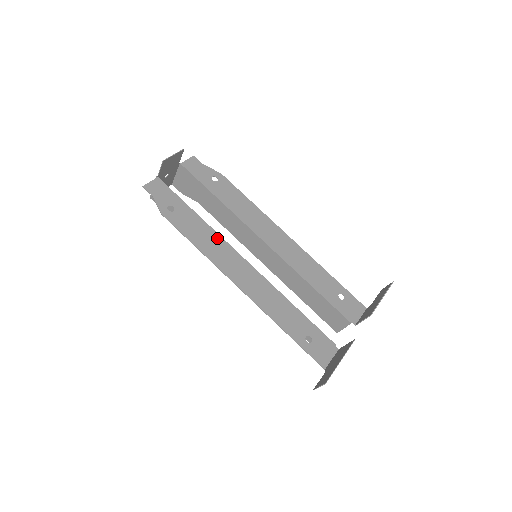
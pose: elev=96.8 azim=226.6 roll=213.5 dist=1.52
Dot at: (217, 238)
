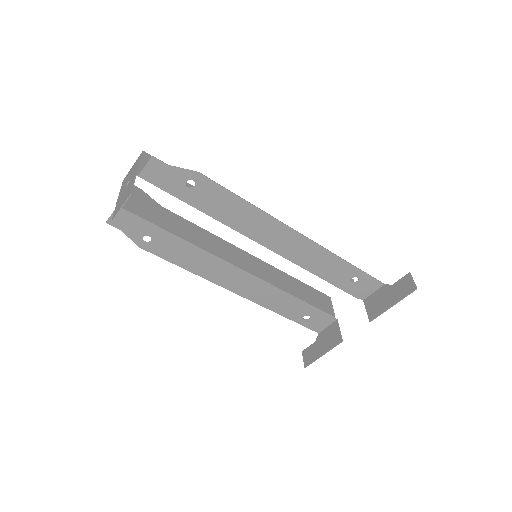
Dot at: (207, 256)
